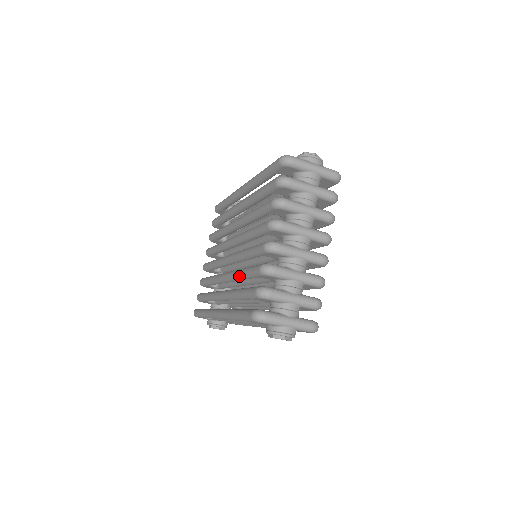
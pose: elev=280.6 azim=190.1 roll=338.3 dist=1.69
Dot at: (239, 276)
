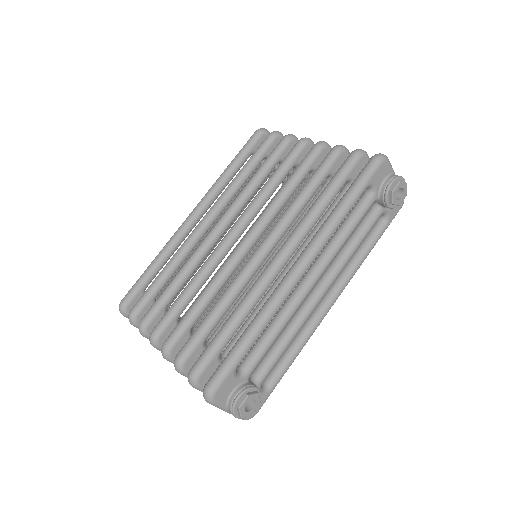
Dot at: (300, 200)
